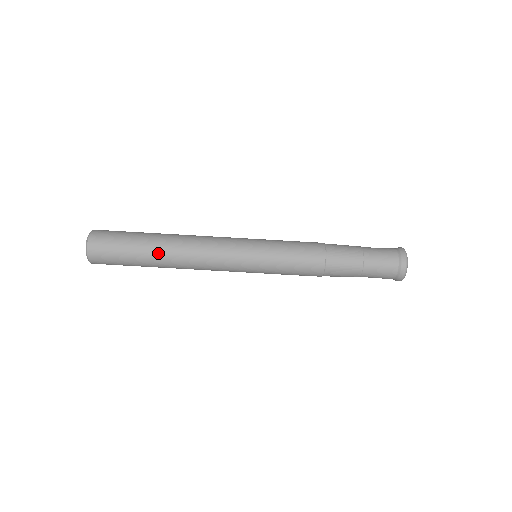
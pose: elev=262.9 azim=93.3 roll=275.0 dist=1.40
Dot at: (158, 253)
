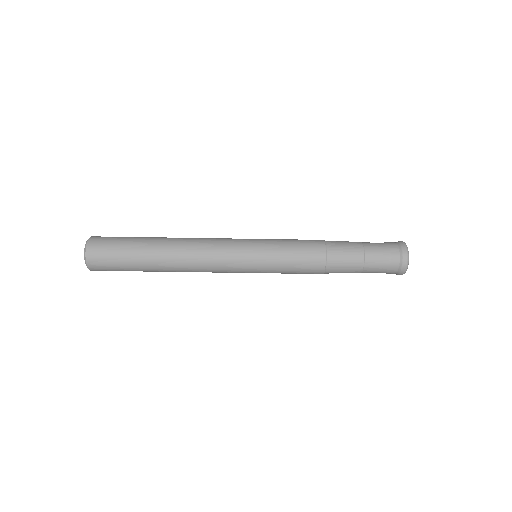
Dot at: (157, 261)
